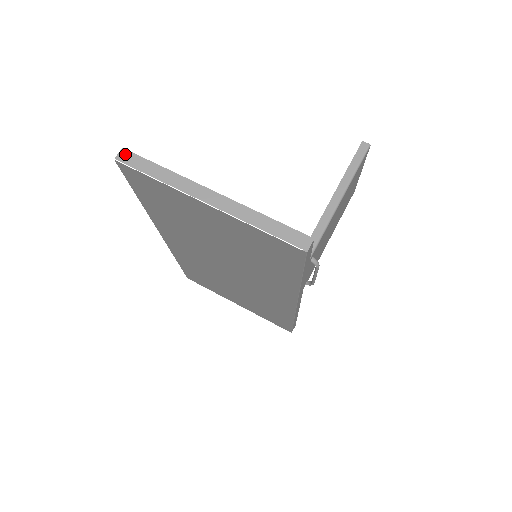
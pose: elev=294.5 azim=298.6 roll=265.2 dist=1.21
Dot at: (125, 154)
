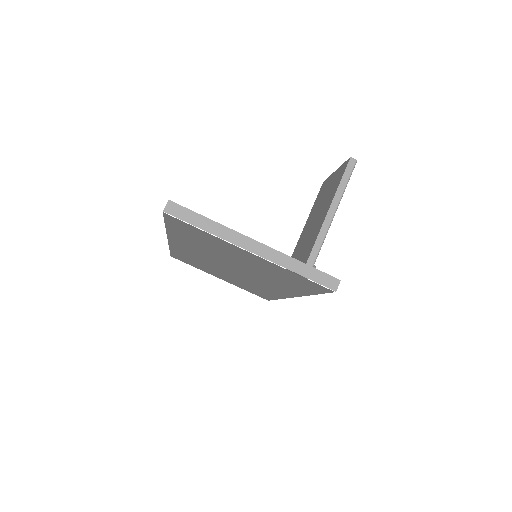
Dot at: (172, 206)
